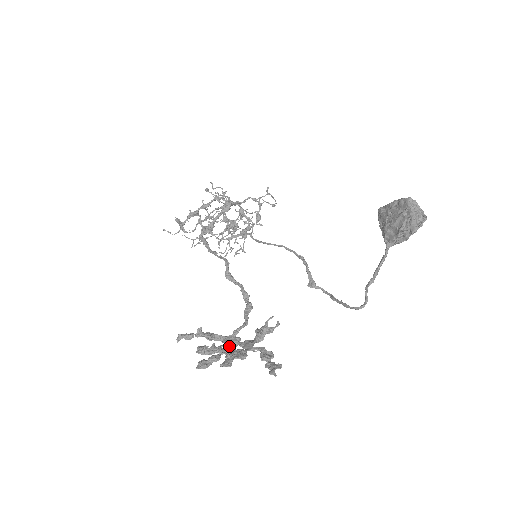
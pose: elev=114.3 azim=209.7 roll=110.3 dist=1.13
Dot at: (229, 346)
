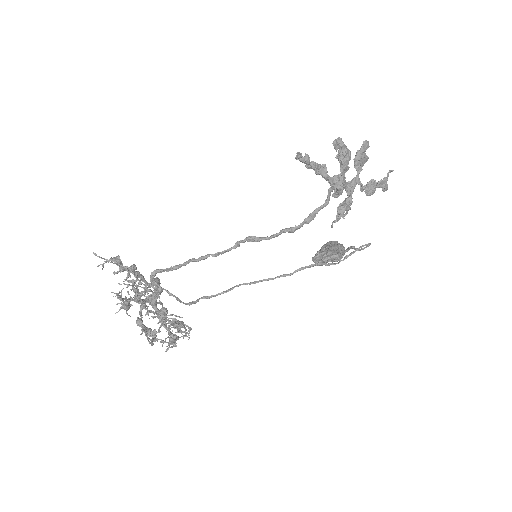
Dot at: occluded
